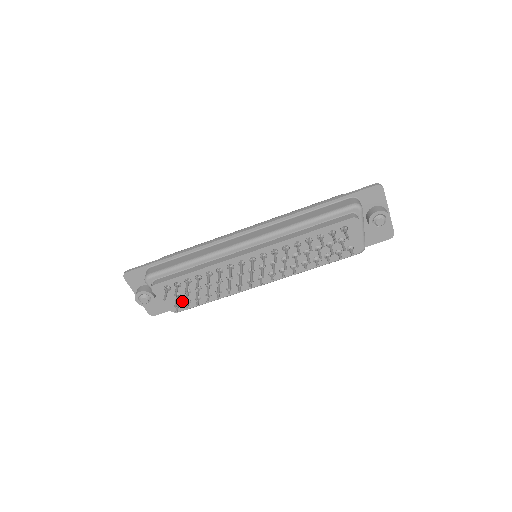
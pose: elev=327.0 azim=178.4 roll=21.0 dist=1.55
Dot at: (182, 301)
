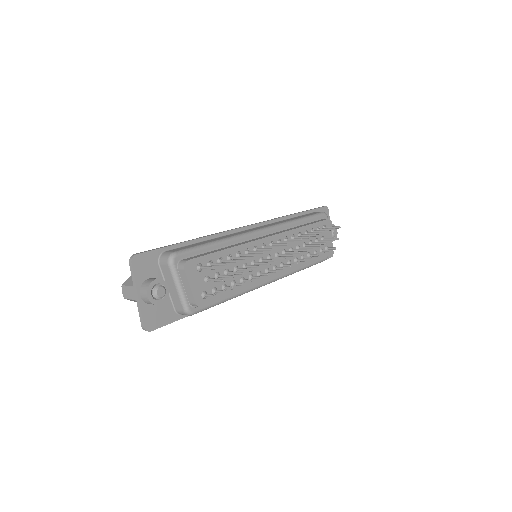
Dot at: (209, 289)
